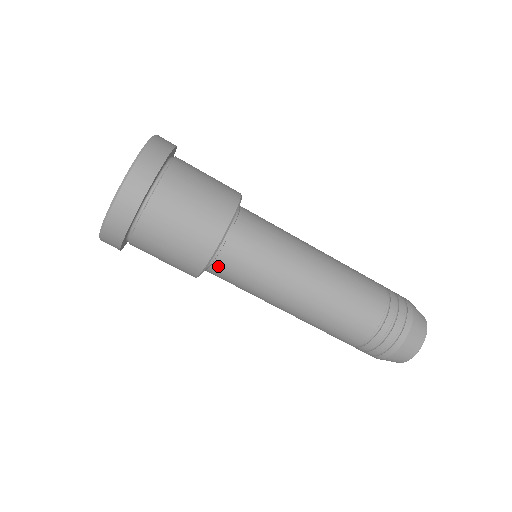
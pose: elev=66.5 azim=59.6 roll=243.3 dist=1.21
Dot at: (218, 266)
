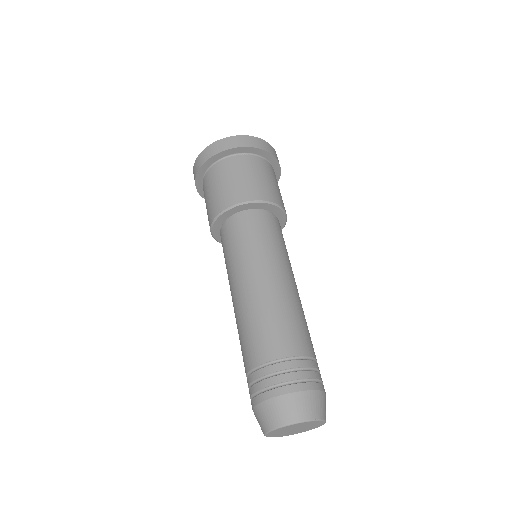
Dot at: (246, 216)
